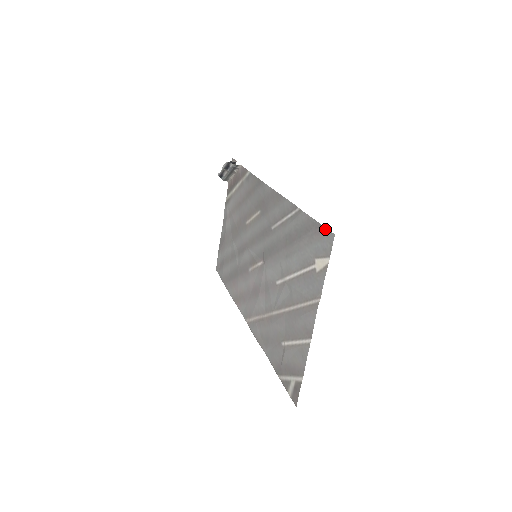
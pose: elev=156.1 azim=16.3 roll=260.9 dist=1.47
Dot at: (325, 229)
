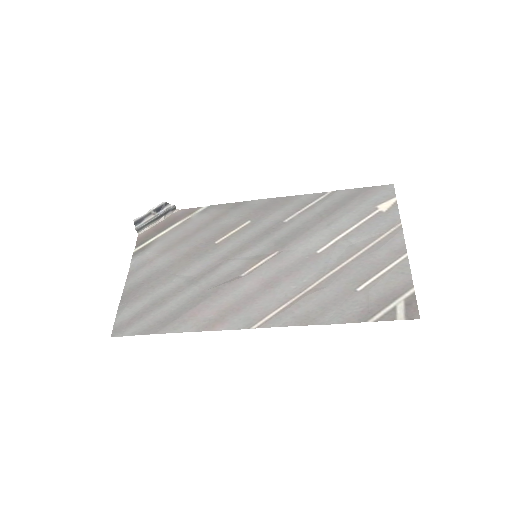
Dot at: (379, 186)
